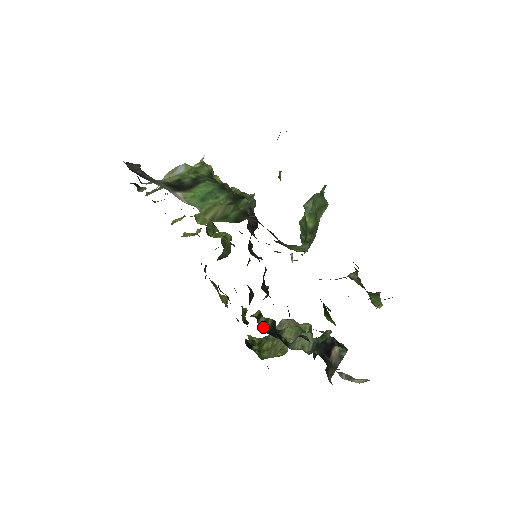
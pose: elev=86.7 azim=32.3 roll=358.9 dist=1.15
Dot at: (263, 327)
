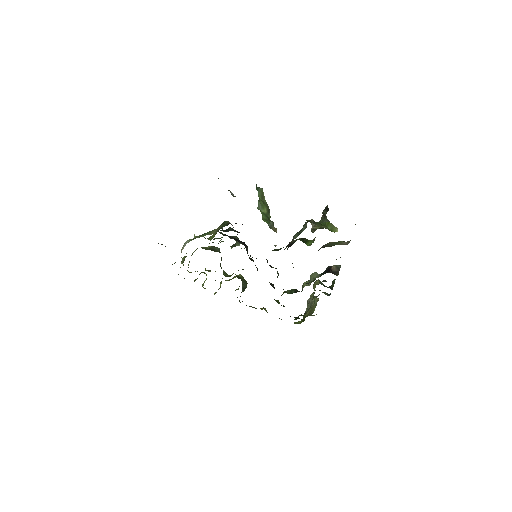
Dot at: (290, 293)
